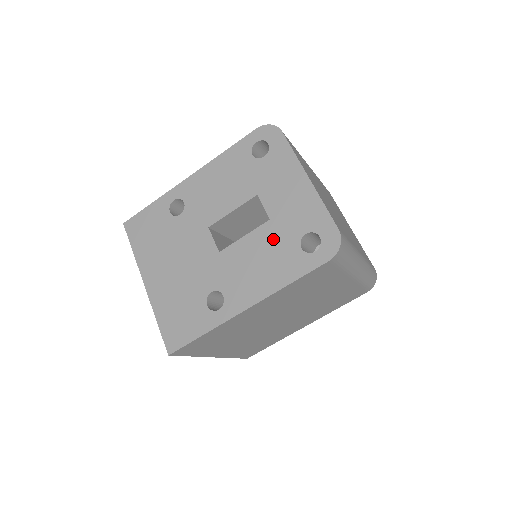
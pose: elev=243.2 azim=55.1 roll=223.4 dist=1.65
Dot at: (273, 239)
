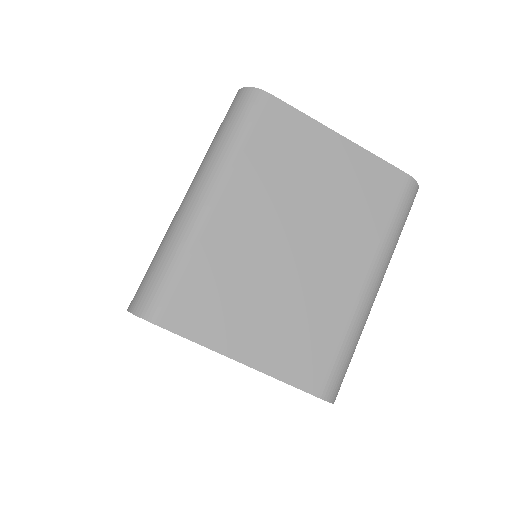
Dot at: occluded
